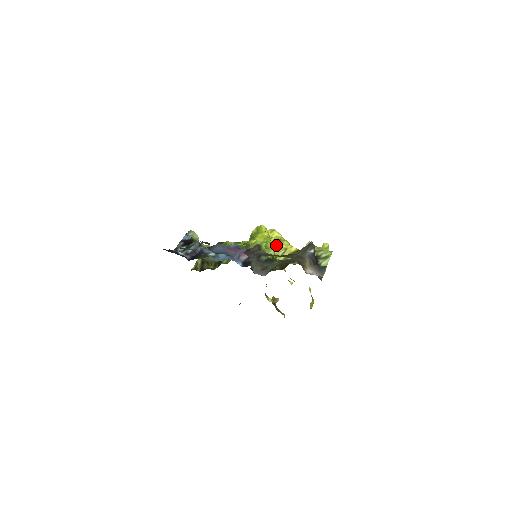
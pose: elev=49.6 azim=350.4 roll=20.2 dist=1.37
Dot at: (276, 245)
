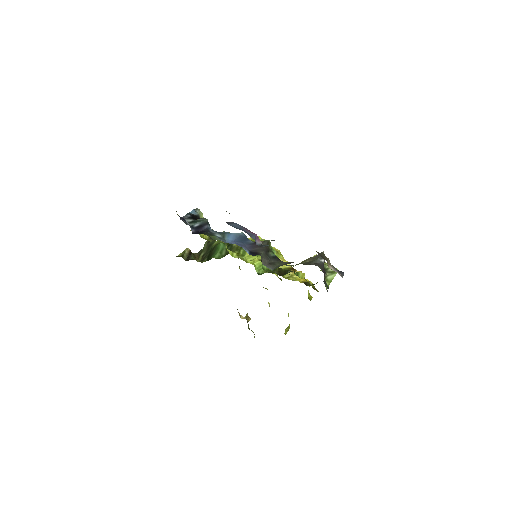
Dot at: occluded
